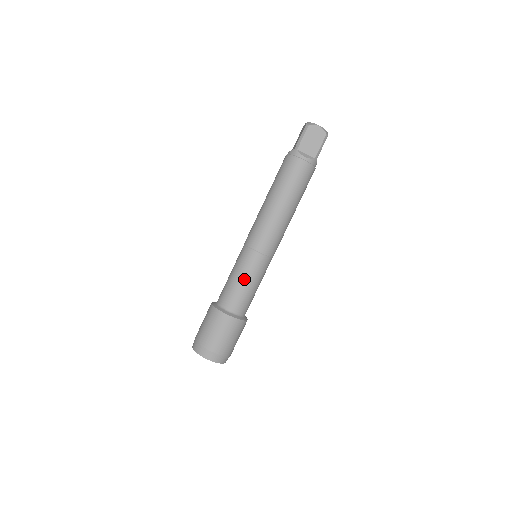
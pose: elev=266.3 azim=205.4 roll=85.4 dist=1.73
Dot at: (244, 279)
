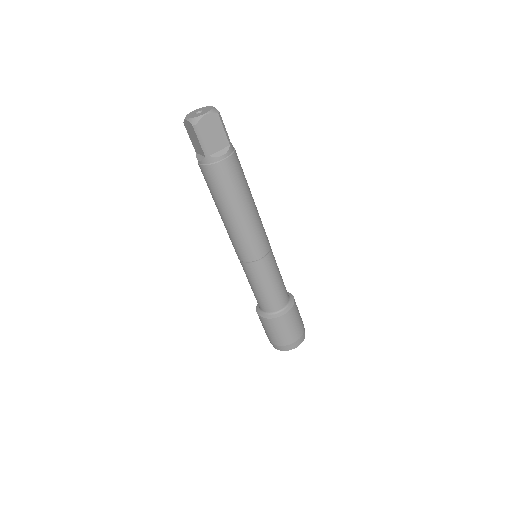
Dot at: (270, 284)
